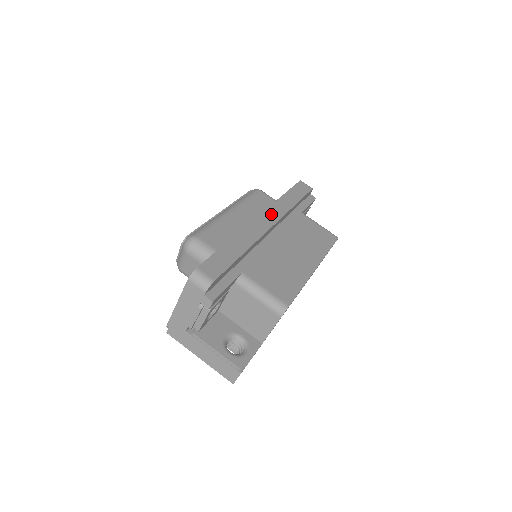
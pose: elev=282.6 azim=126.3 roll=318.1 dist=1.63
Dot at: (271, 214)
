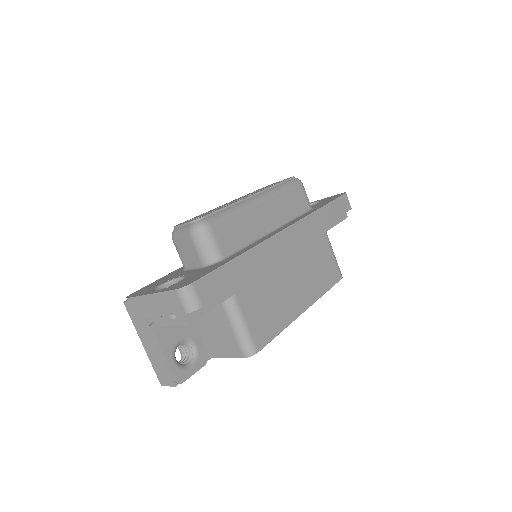
Dot at: (298, 231)
